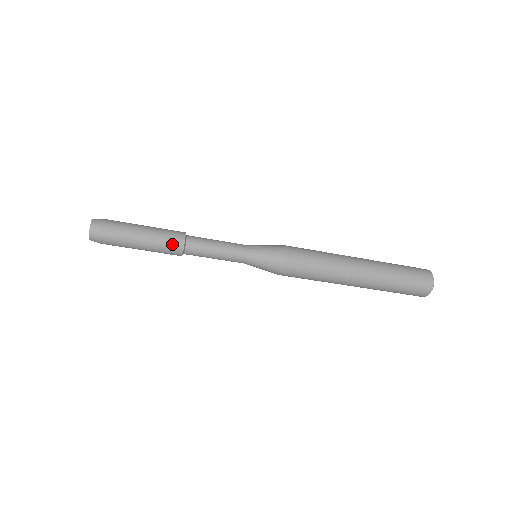
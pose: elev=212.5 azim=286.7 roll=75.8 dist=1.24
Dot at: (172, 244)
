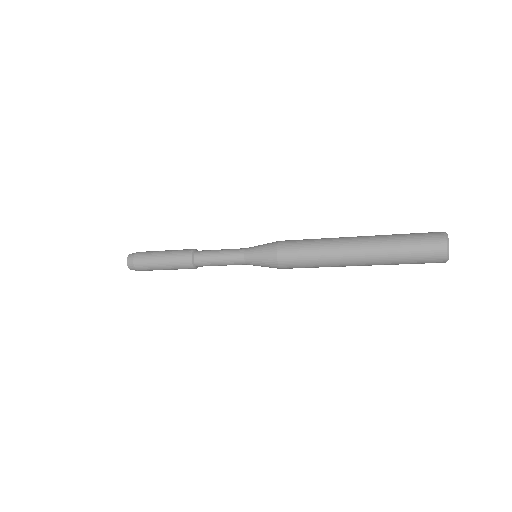
Dot at: (186, 268)
